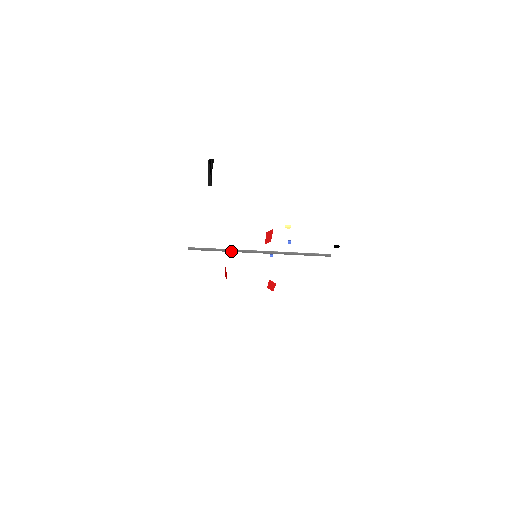
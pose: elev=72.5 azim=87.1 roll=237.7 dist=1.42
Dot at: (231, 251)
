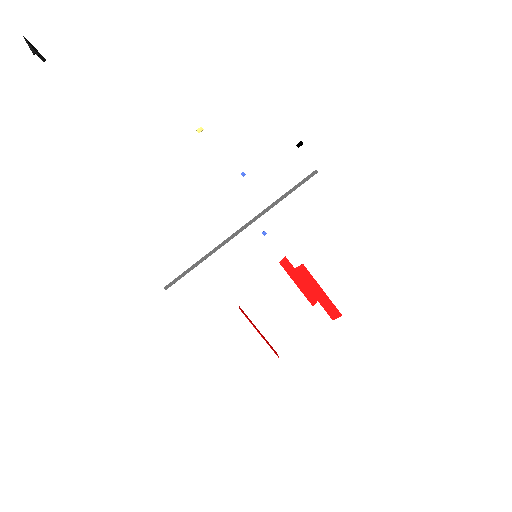
Dot at: (210, 253)
